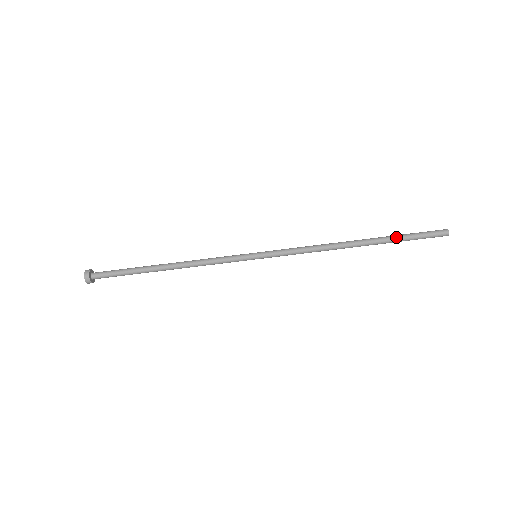
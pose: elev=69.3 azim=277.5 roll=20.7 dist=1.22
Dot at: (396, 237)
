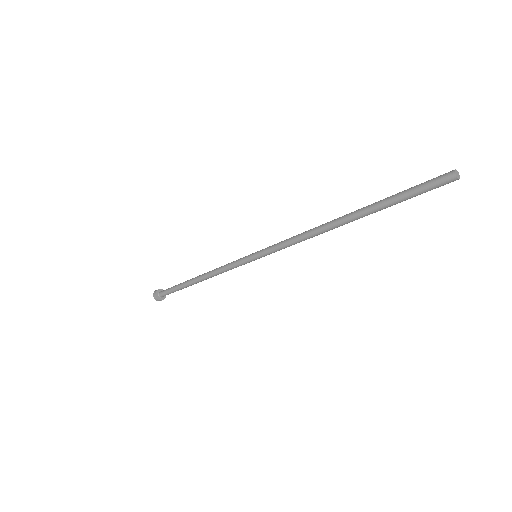
Dot at: occluded
